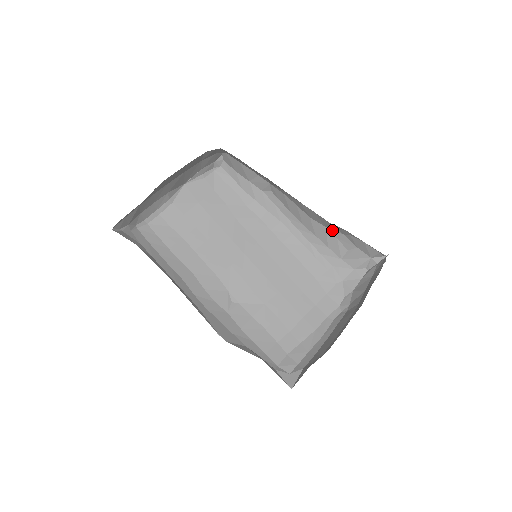
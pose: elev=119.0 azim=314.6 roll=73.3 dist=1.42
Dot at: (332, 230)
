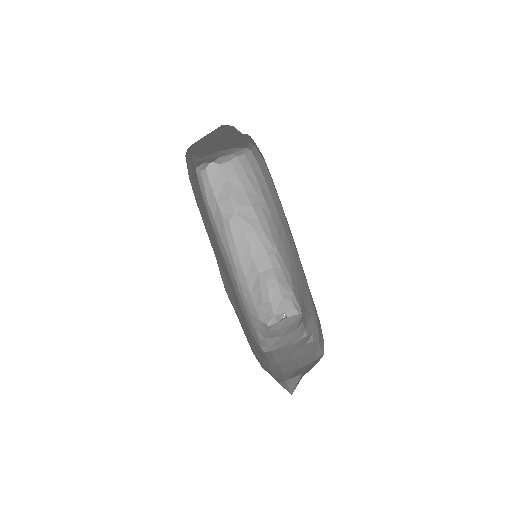
Dot at: (262, 278)
